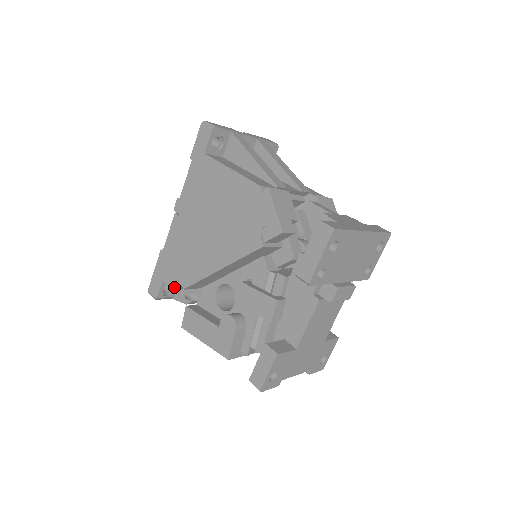
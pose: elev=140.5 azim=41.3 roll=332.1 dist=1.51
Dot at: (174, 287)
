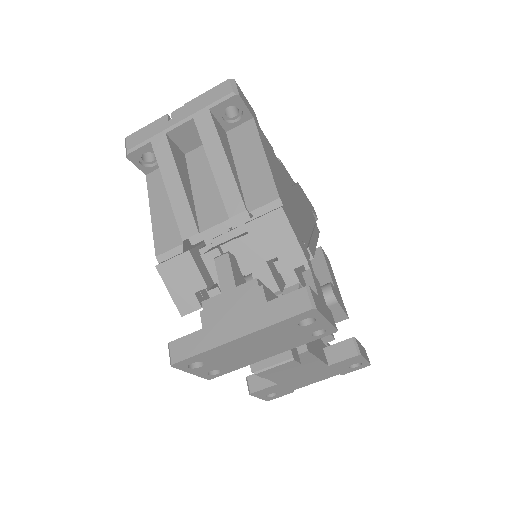
Dot at: occluded
